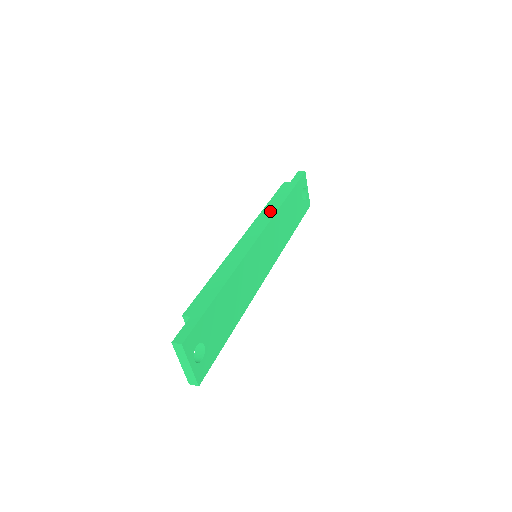
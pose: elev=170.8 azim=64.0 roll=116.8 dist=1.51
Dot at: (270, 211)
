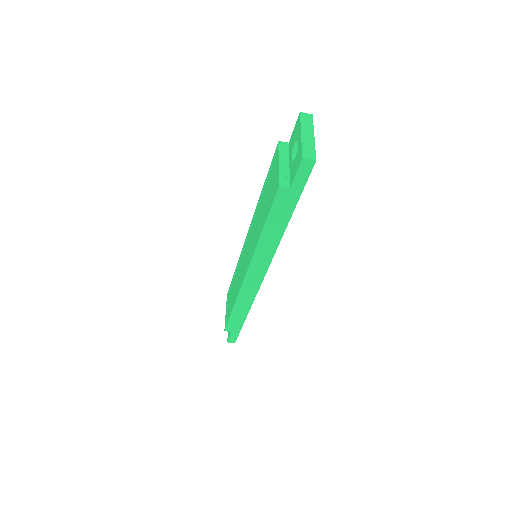
Dot at: occluded
